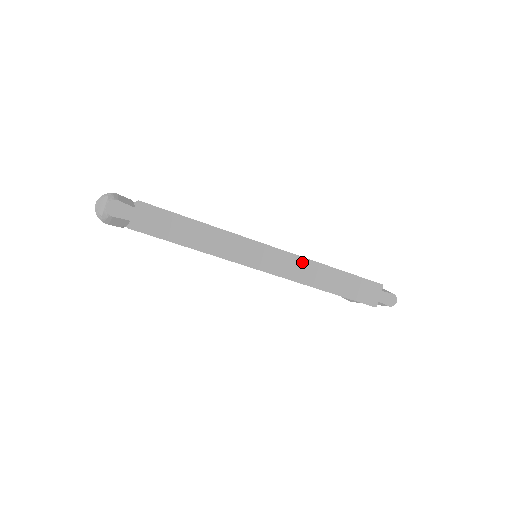
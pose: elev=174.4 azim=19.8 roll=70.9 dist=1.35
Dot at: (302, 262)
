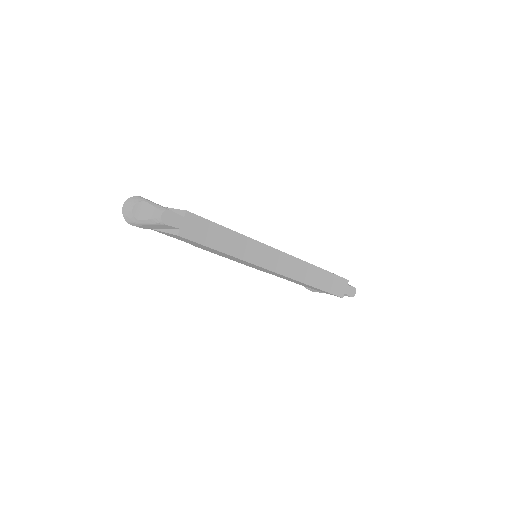
Dot at: (299, 263)
